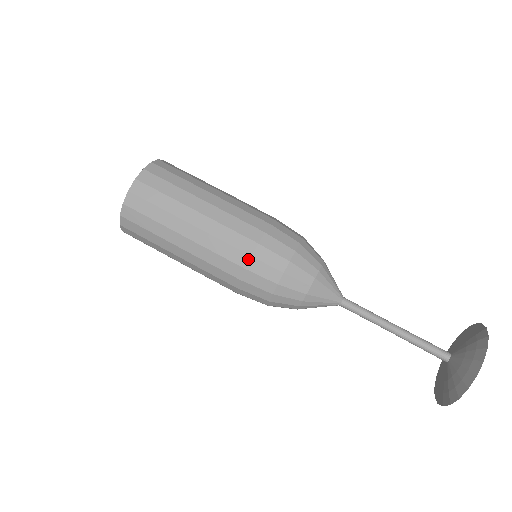
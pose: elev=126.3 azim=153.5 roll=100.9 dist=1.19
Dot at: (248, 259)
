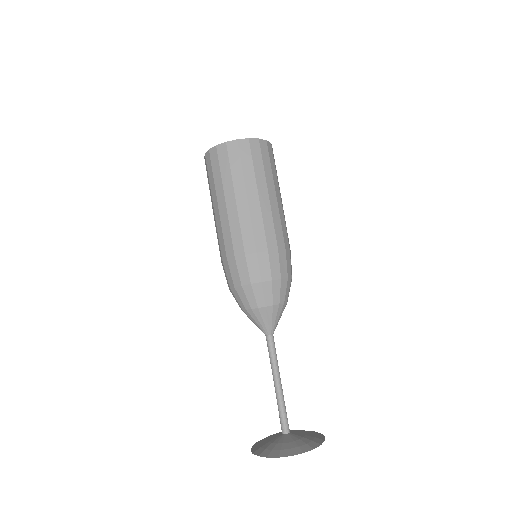
Dot at: (232, 256)
